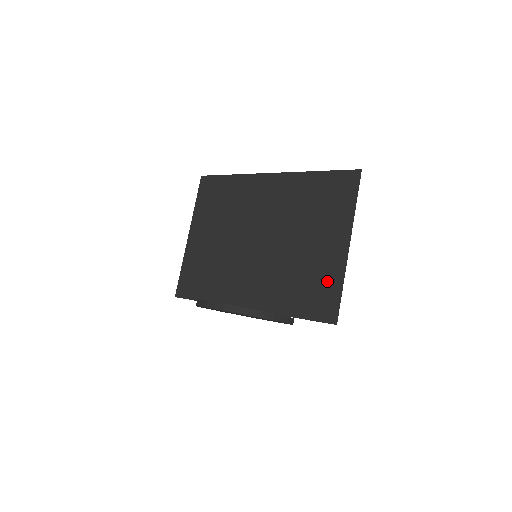
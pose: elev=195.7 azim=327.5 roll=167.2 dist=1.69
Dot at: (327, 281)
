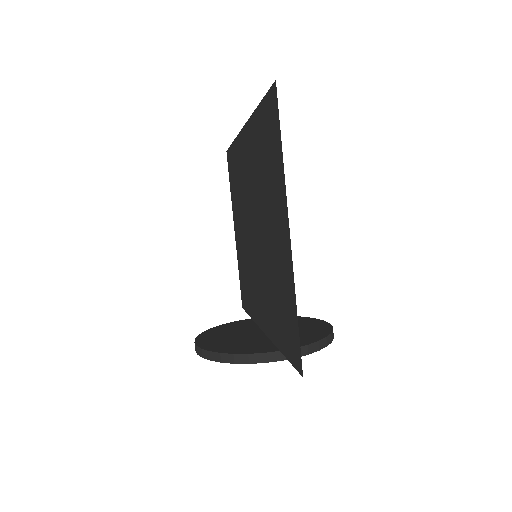
Dot at: (287, 298)
